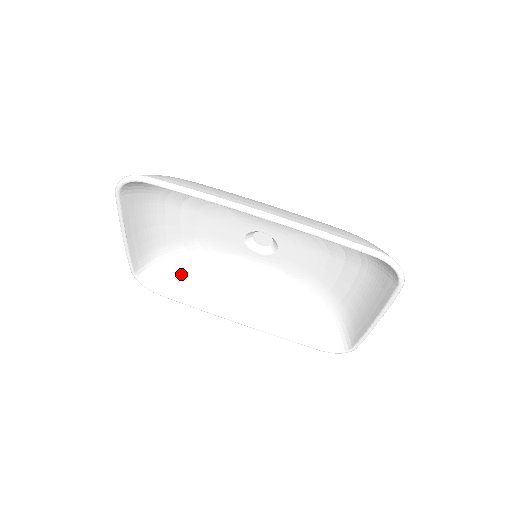
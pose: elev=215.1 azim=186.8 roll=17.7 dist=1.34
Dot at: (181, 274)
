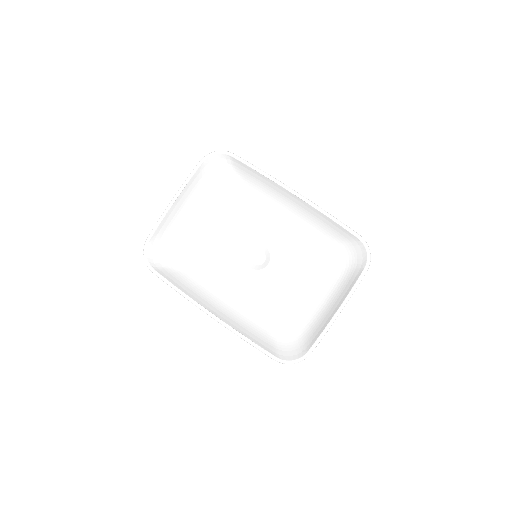
Dot at: (177, 267)
